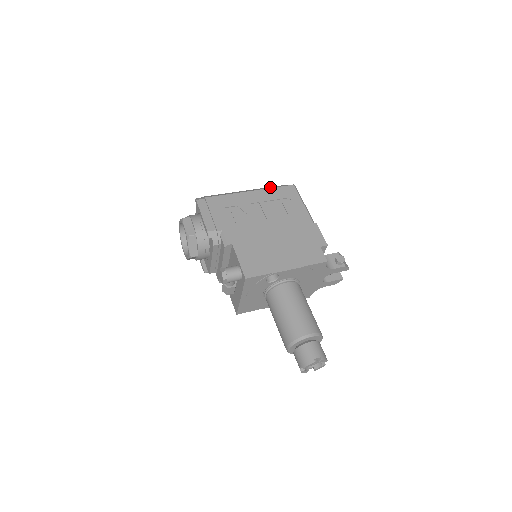
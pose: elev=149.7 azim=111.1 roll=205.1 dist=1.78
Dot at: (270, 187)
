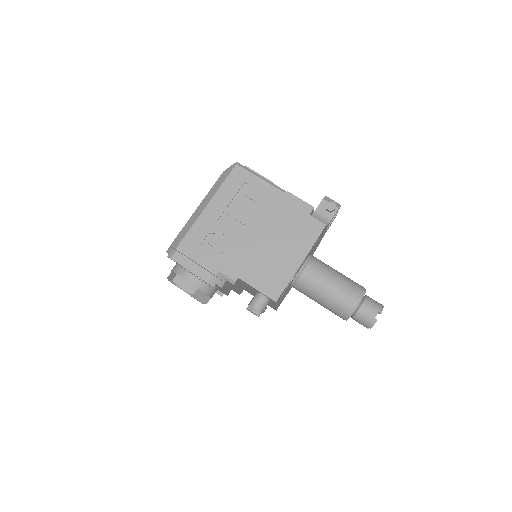
Dot at: (218, 184)
